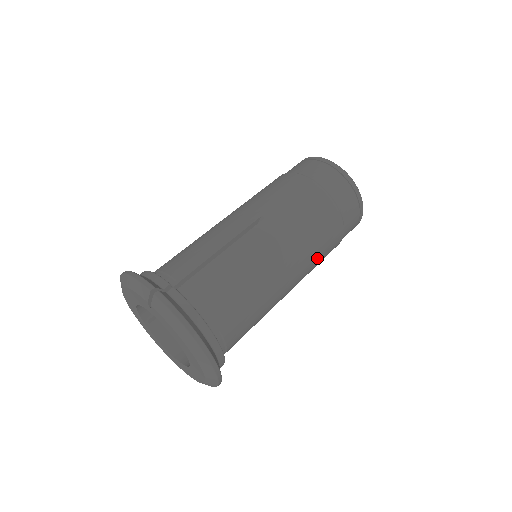
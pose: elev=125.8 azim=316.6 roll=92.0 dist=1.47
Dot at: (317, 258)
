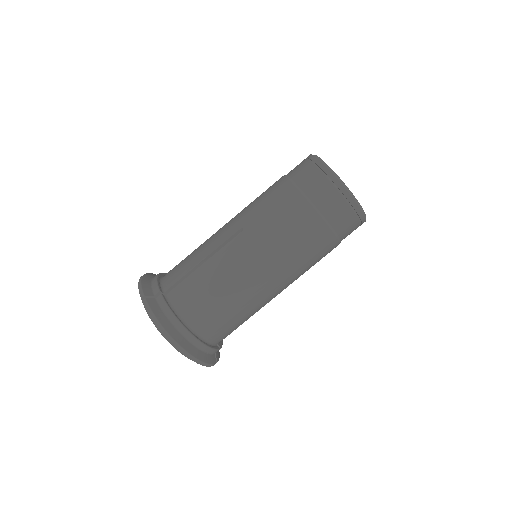
Dot at: (302, 262)
